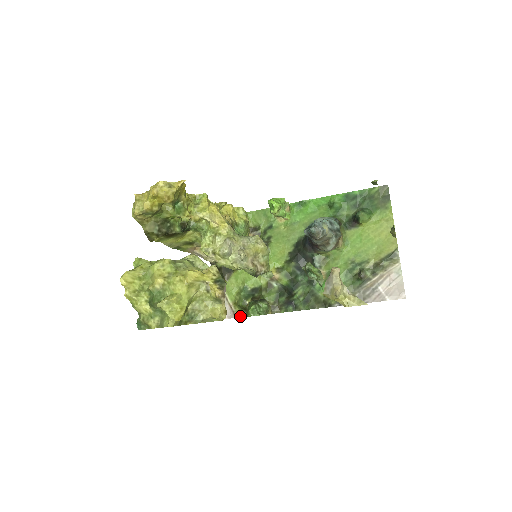
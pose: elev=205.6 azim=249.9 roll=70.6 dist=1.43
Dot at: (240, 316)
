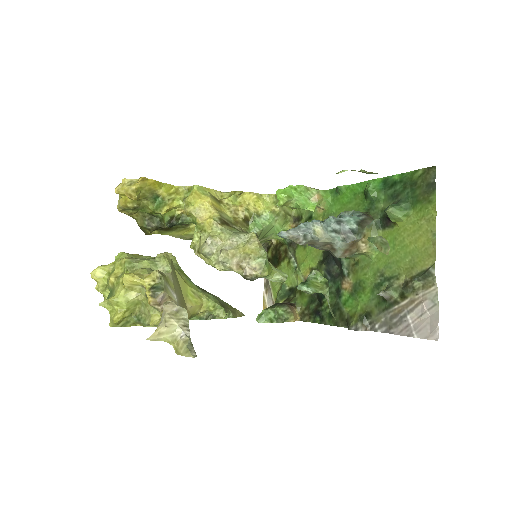
Dot at: occluded
